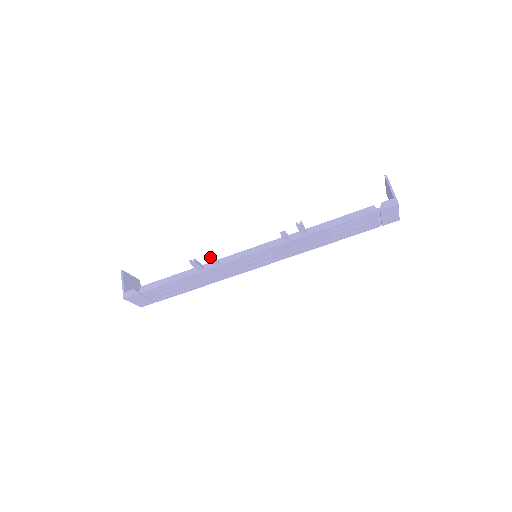
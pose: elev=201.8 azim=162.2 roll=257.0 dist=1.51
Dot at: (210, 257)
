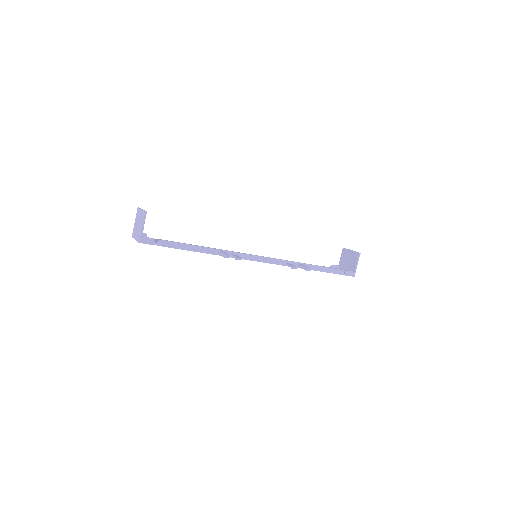
Dot at: (240, 258)
